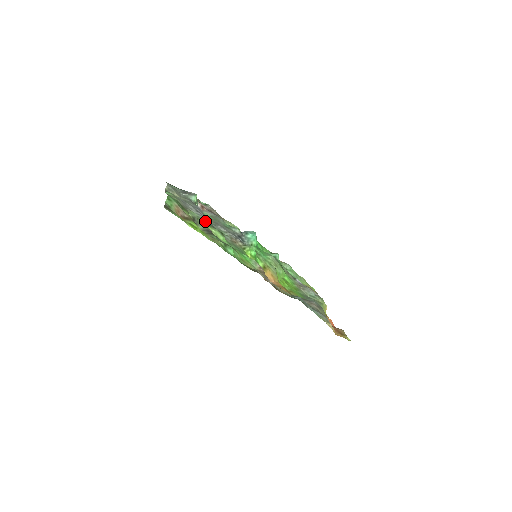
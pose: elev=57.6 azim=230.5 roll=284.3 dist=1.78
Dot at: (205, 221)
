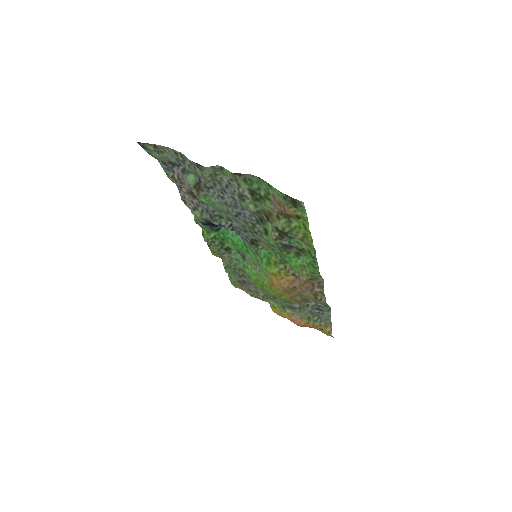
Dot at: (252, 214)
